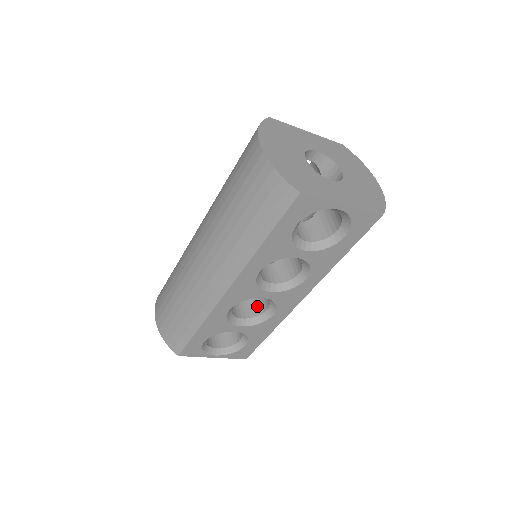
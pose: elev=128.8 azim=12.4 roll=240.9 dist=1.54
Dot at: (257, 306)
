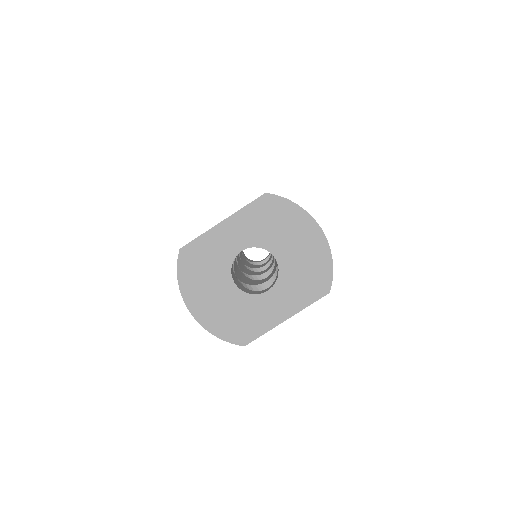
Dot at: occluded
